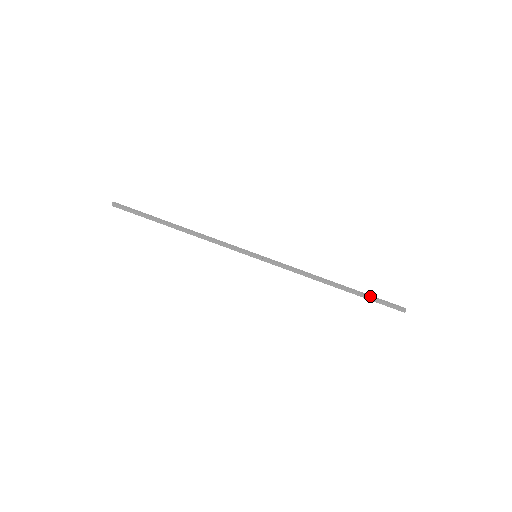
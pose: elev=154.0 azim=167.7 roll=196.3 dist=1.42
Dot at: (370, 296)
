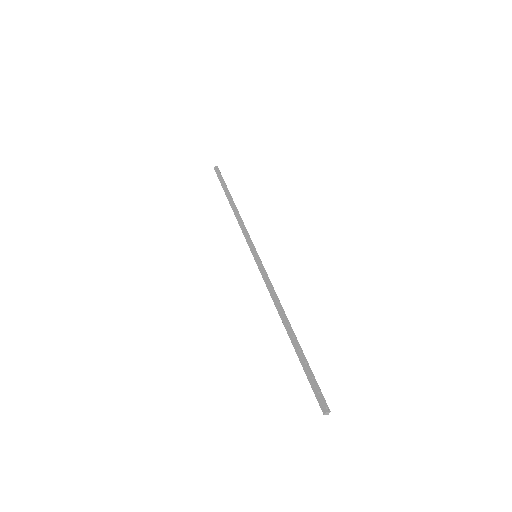
Dot at: (306, 364)
